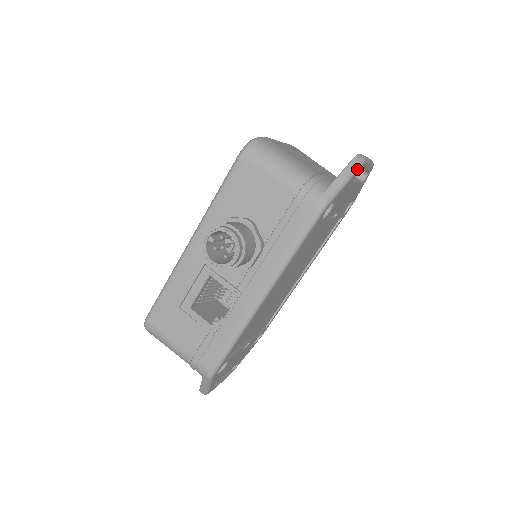
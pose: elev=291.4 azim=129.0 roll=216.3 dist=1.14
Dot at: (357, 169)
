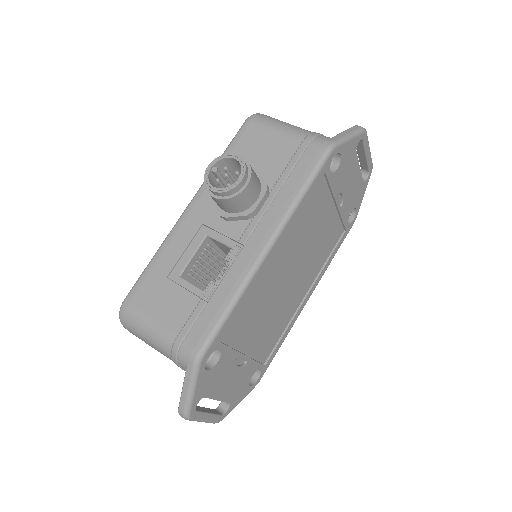
Dot at: (360, 132)
